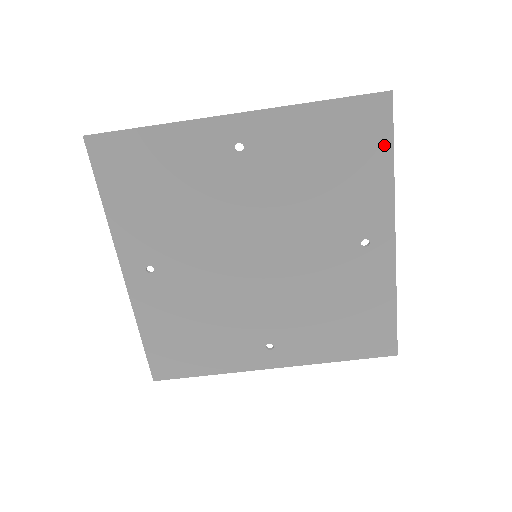
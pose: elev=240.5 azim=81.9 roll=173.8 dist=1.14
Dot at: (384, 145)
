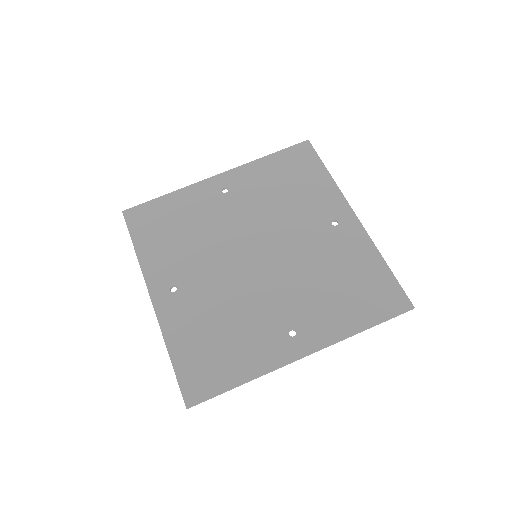
Dot at: (317, 165)
